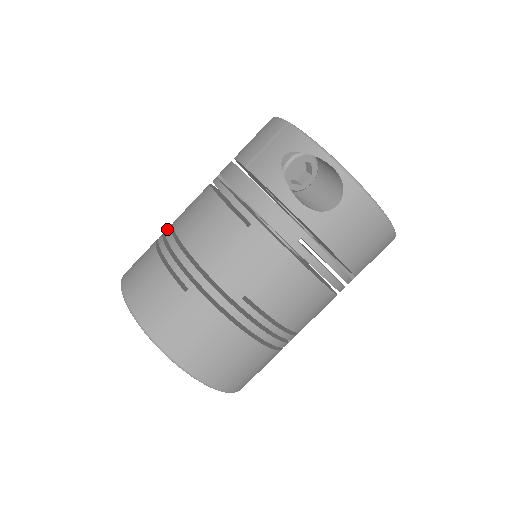
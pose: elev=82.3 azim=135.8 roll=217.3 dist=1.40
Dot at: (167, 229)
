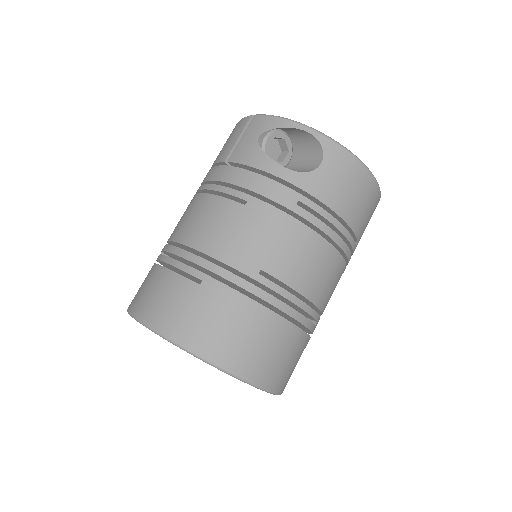
Dot at: (163, 248)
